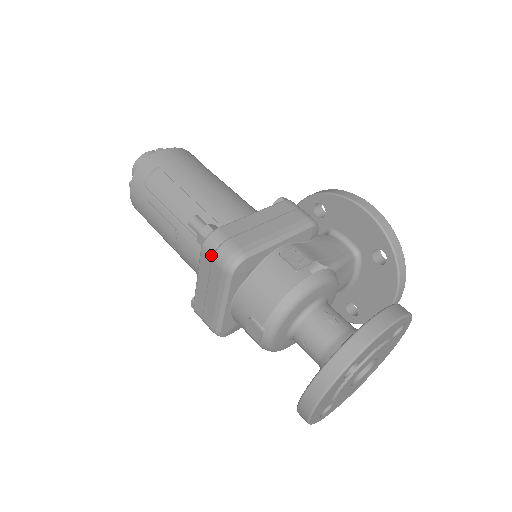
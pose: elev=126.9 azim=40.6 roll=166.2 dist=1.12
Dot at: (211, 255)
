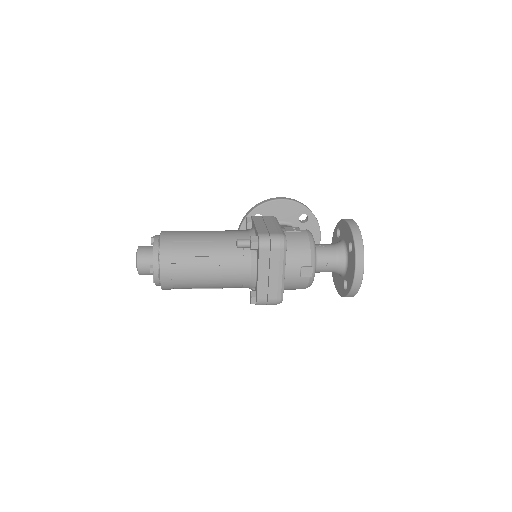
Dot at: (269, 246)
